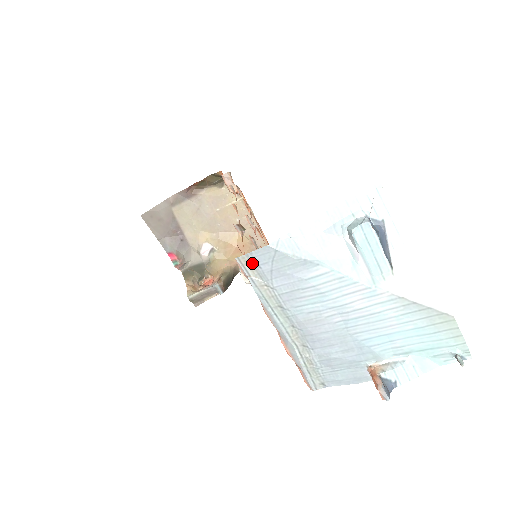
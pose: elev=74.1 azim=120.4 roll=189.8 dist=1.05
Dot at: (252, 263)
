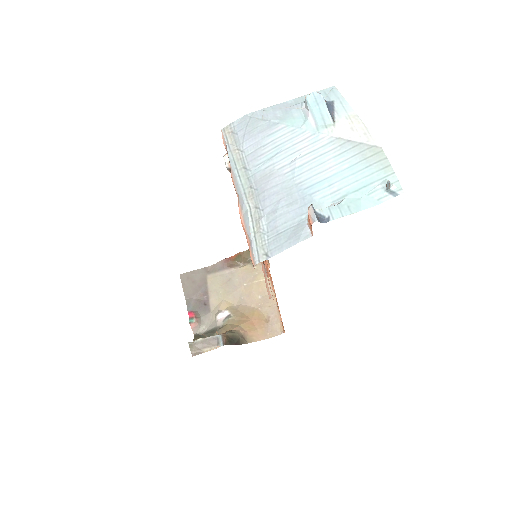
Dot at: (232, 132)
